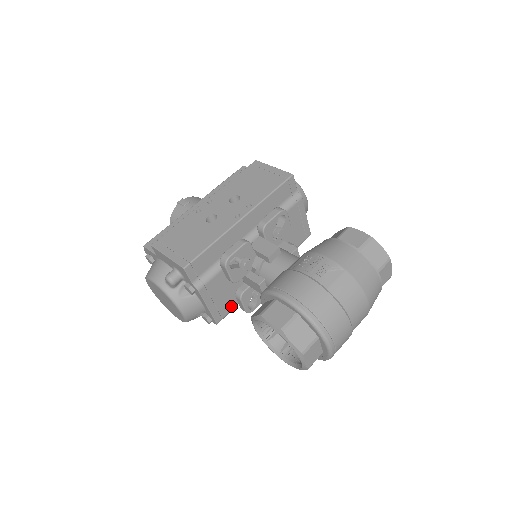
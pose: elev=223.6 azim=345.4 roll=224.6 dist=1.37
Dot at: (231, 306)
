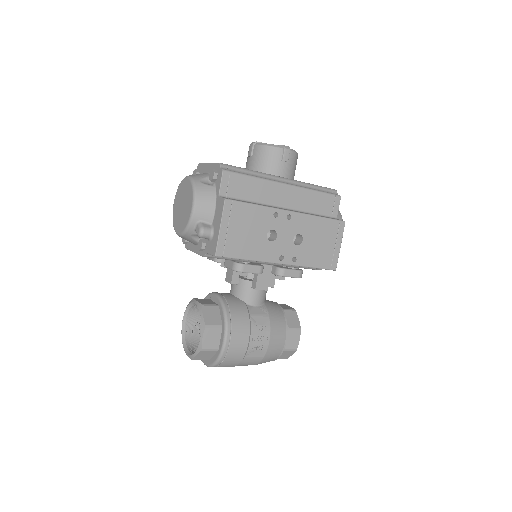
Dot at: occluded
